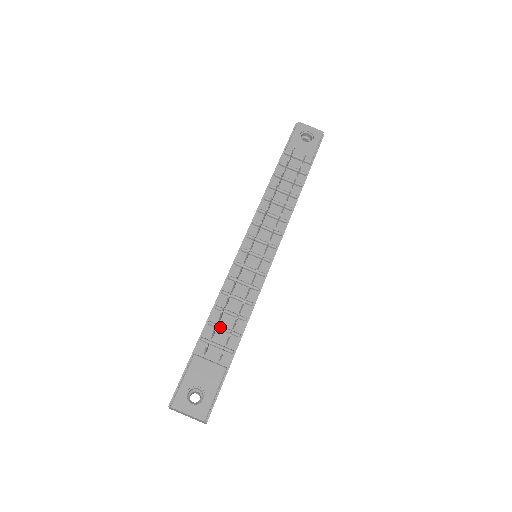
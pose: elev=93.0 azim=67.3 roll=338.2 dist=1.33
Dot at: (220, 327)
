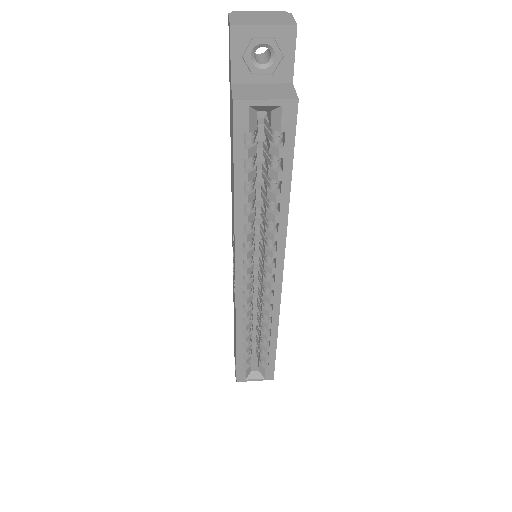
Dot at: occluded
